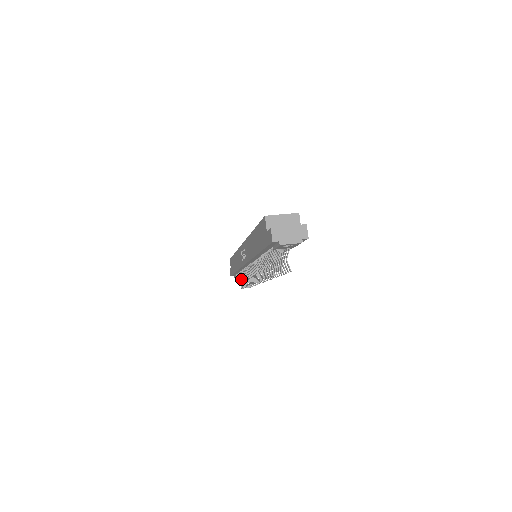
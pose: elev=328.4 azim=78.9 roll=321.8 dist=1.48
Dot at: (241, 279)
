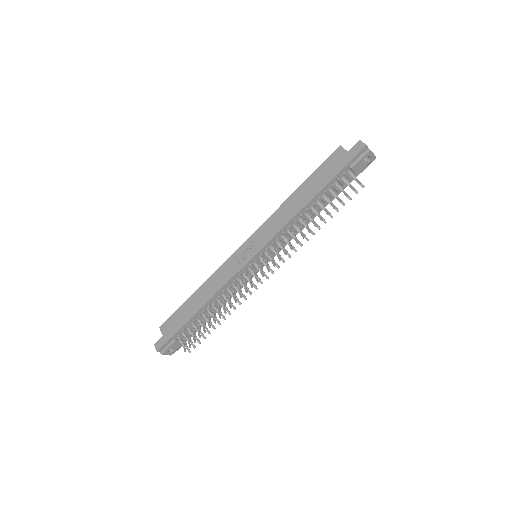
Dot at: (187, 337)
